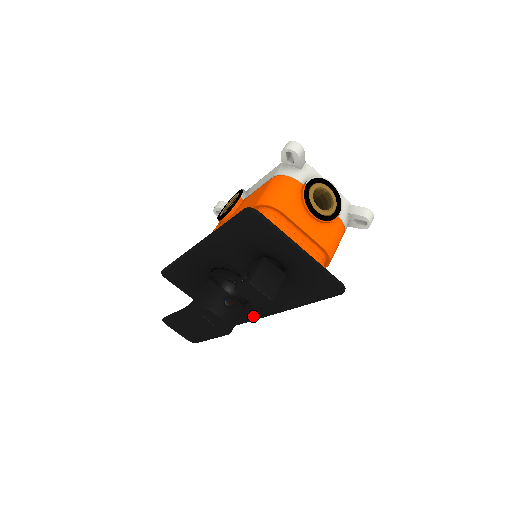
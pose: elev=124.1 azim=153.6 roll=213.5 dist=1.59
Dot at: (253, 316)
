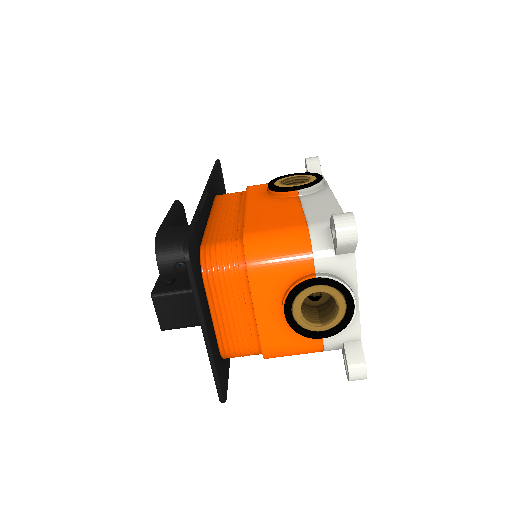
Dot at: occluded
